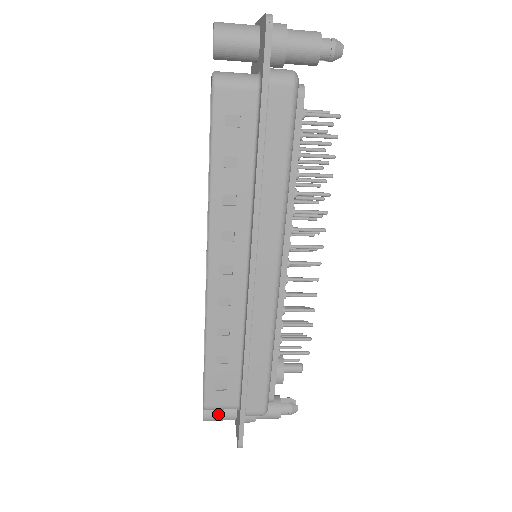
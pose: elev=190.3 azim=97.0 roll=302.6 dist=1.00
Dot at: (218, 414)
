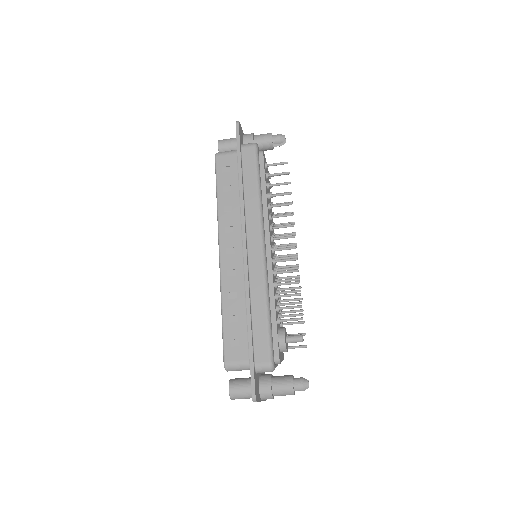
Dot at: (240, 386)
